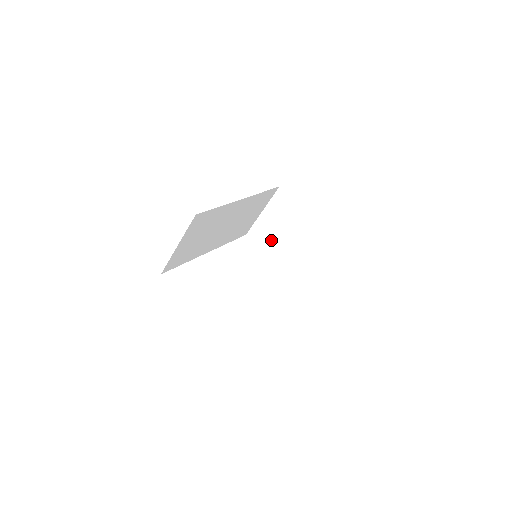
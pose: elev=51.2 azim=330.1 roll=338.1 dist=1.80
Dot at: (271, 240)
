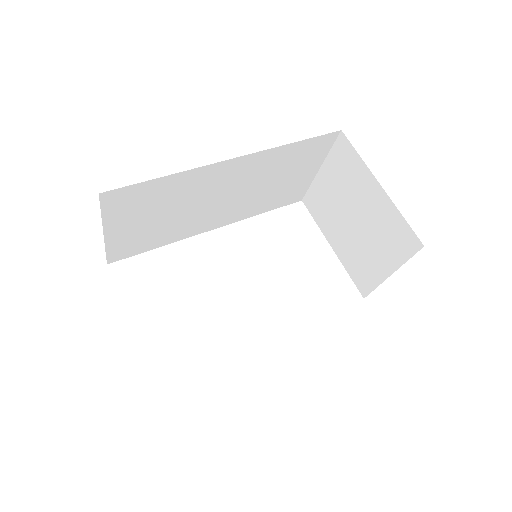
Dot at: (330, 217)
